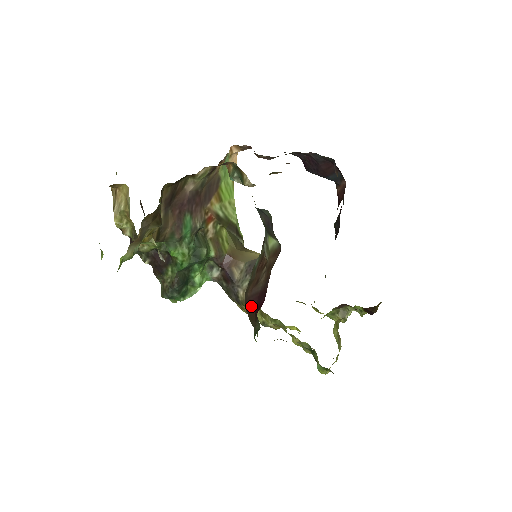
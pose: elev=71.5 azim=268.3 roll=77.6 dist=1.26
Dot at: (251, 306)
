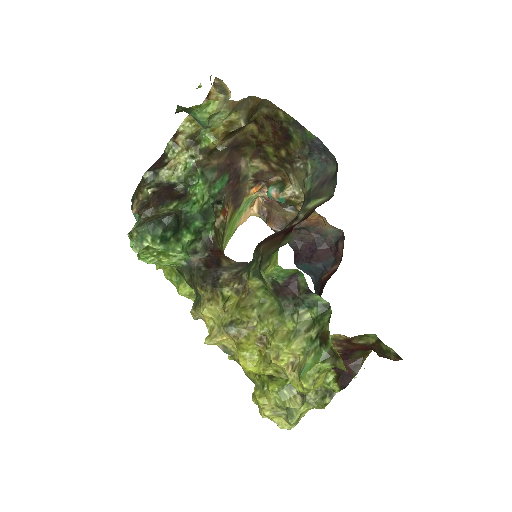
Dot at: (276, 235)
